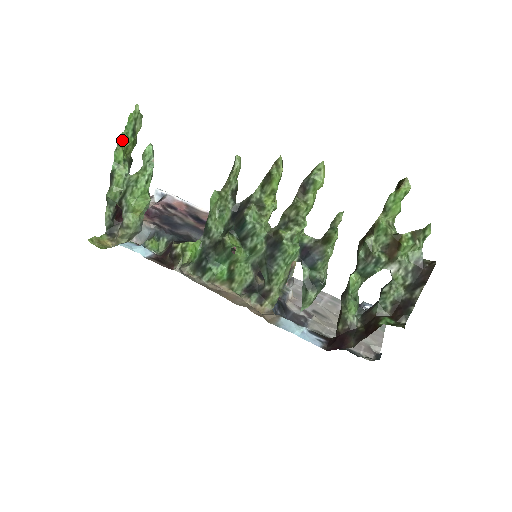
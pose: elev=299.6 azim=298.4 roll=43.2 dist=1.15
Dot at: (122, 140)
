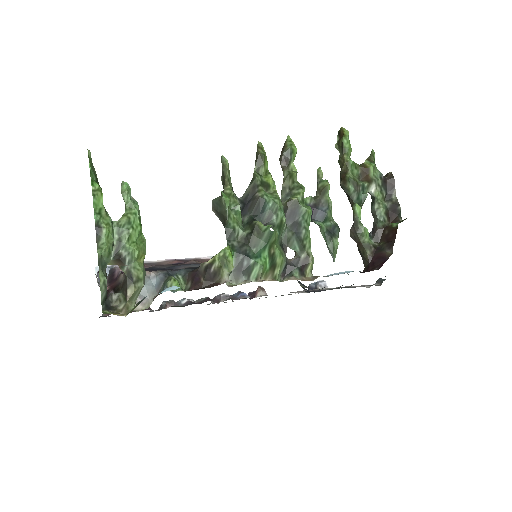
Dot at: (94, 185)
